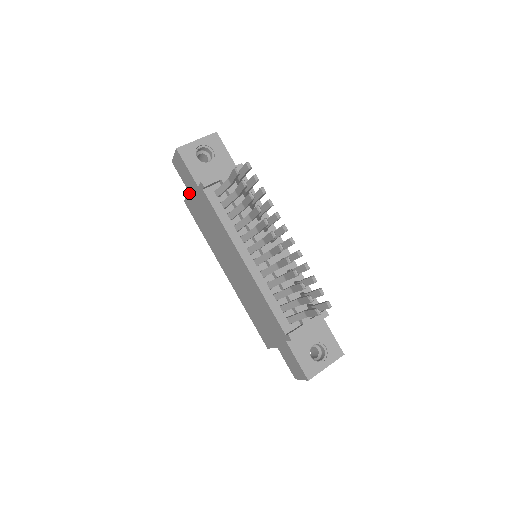
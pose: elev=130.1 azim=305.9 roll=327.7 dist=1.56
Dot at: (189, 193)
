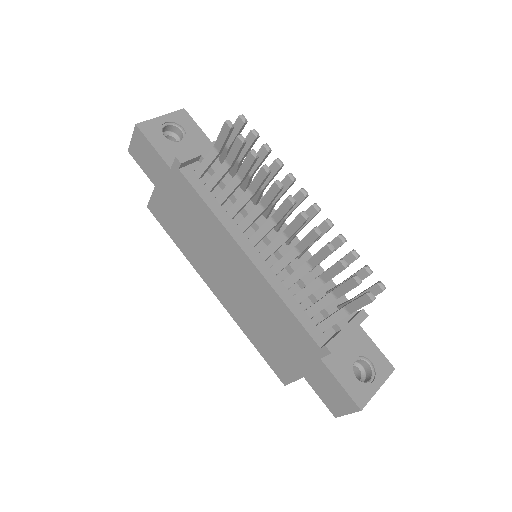
Dot at: (155, 188)
